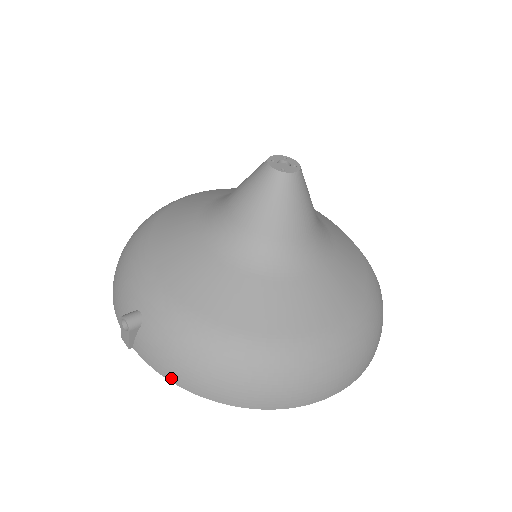
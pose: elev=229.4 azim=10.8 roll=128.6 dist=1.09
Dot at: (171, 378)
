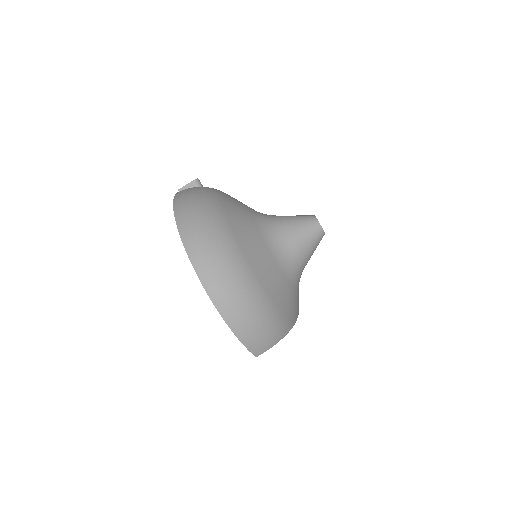
Dot at: (176, 197)
